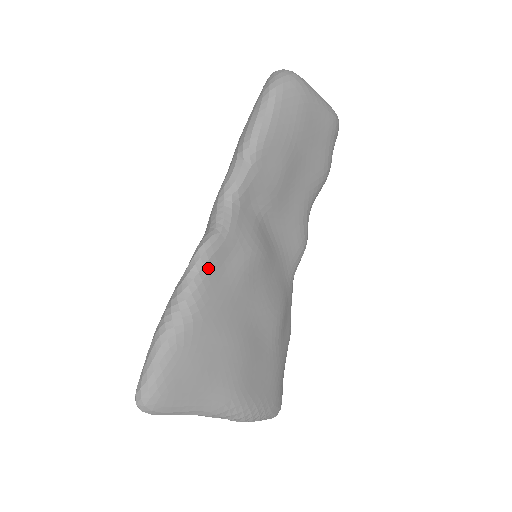
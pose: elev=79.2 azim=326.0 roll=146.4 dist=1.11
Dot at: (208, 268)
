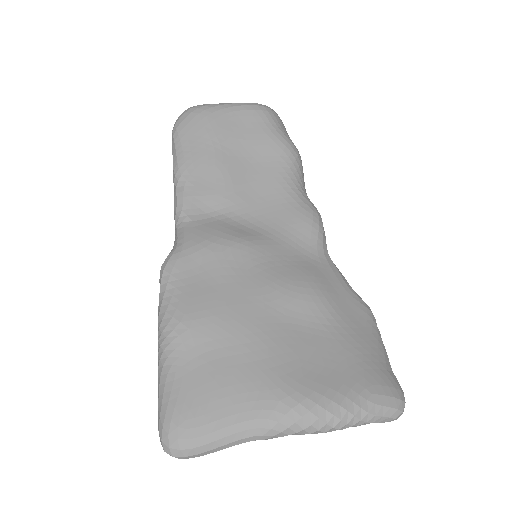
Dot at: (174, 282)
